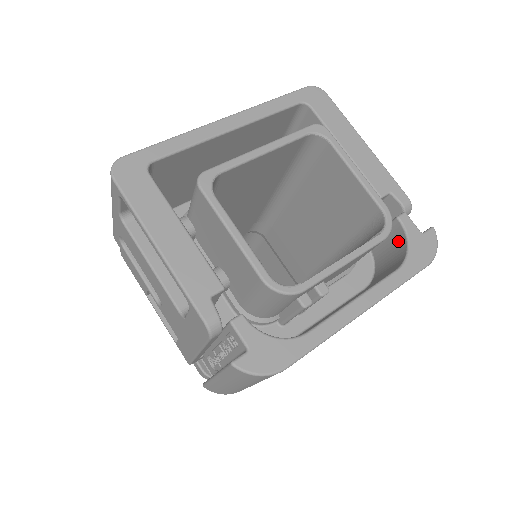
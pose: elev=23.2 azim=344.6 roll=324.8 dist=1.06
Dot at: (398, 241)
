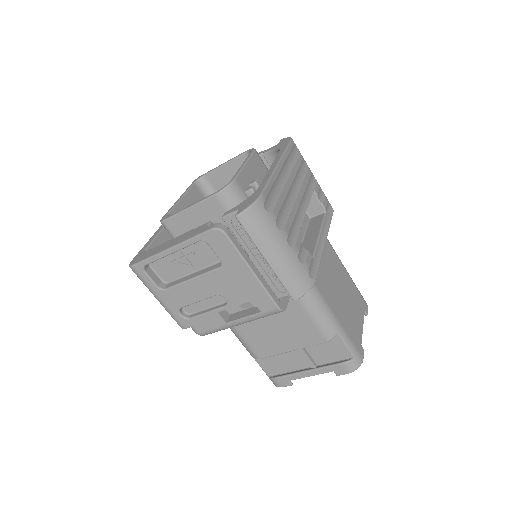
Dot at: occluded
